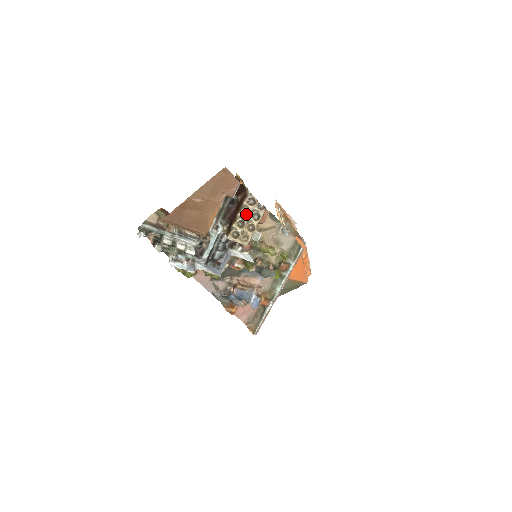
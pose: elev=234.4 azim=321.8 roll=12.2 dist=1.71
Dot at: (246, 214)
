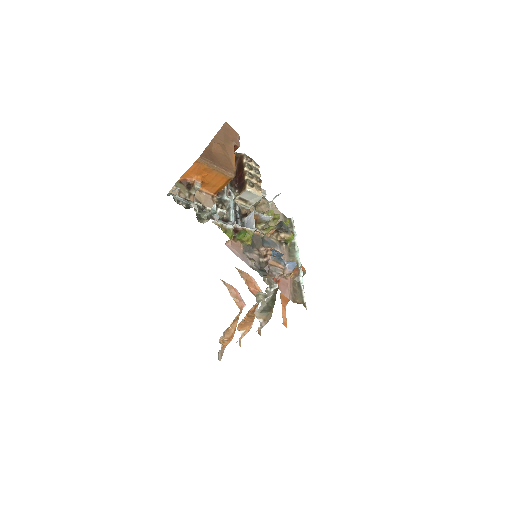
Dot at: (250, 168)
